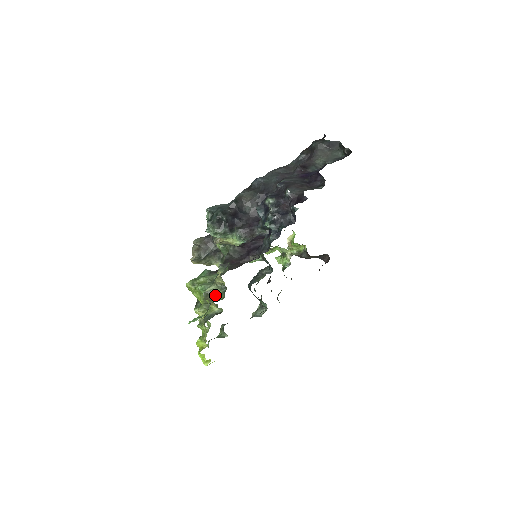
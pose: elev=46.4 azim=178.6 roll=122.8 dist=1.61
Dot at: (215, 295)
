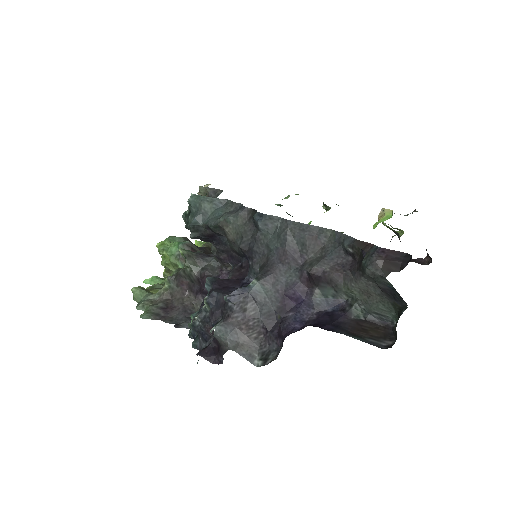
Dot at: occluded
